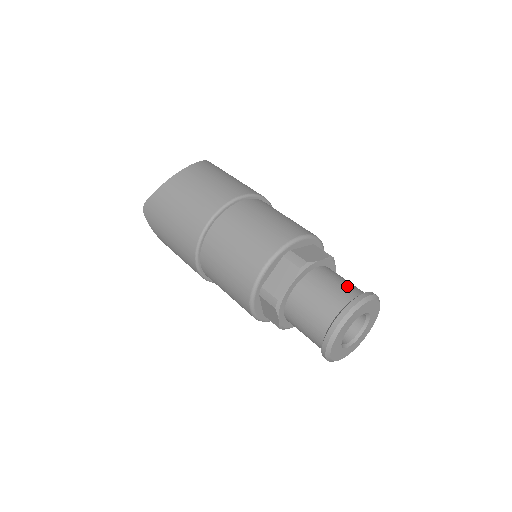
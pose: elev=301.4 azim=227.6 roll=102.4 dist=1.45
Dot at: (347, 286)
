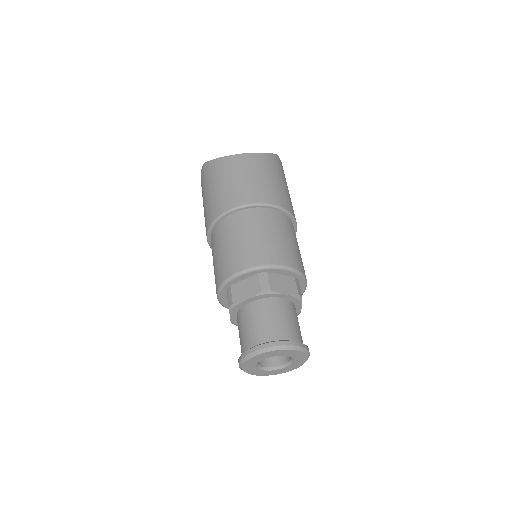
Dot at: (288, 327)
